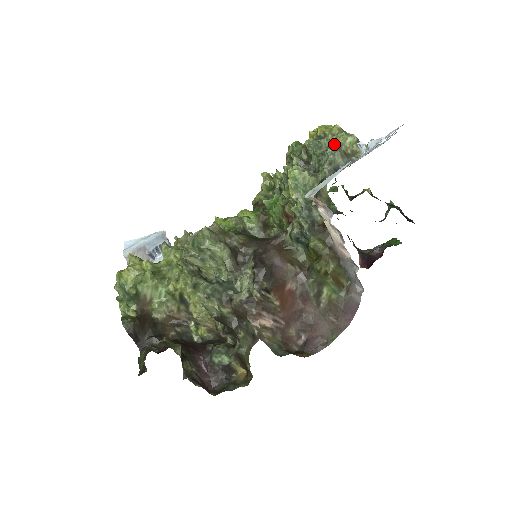
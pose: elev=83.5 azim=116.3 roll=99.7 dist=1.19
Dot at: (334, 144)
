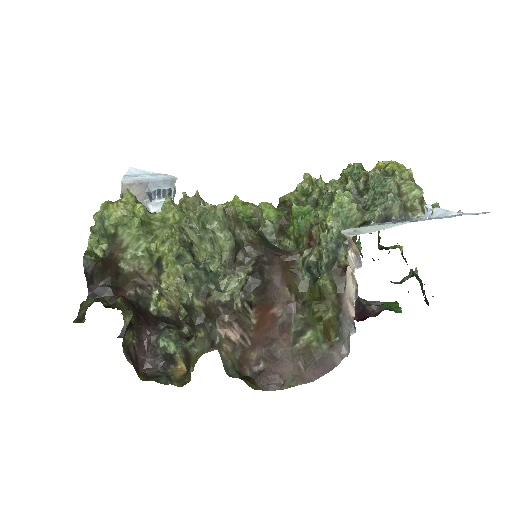
Dot at: (398, 189)
